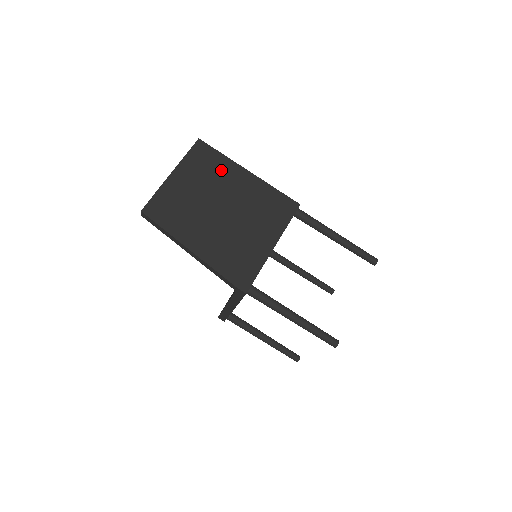
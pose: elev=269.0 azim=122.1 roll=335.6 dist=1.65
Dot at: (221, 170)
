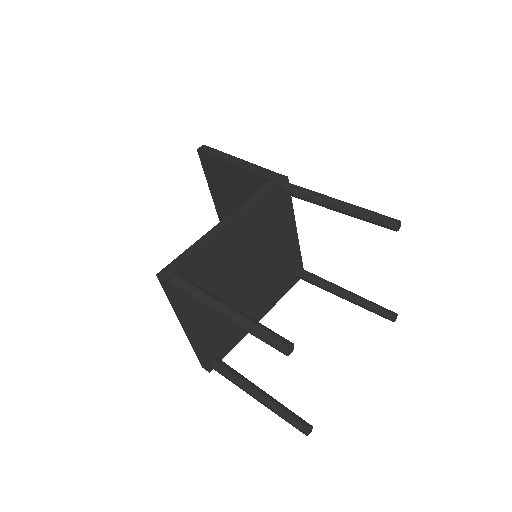
Dot at: occluded
